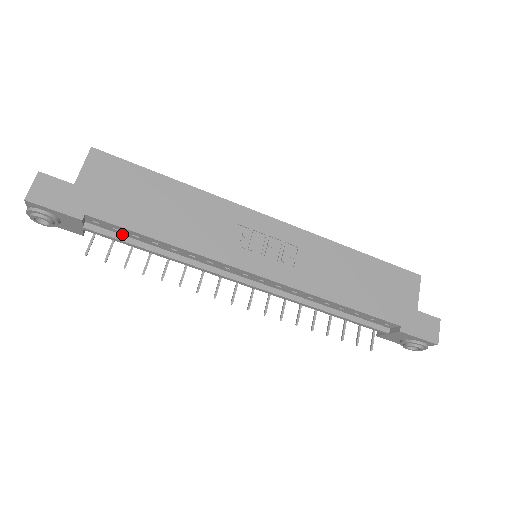
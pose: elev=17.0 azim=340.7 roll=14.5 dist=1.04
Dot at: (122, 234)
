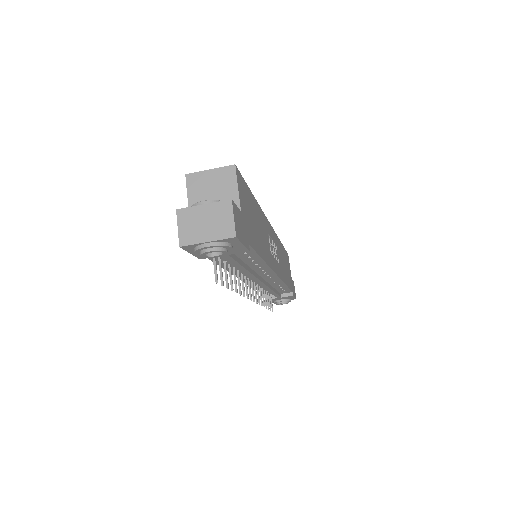
Dot at: (238, 256)
